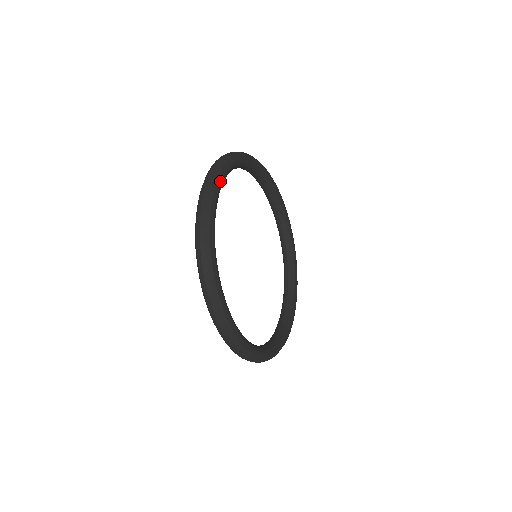
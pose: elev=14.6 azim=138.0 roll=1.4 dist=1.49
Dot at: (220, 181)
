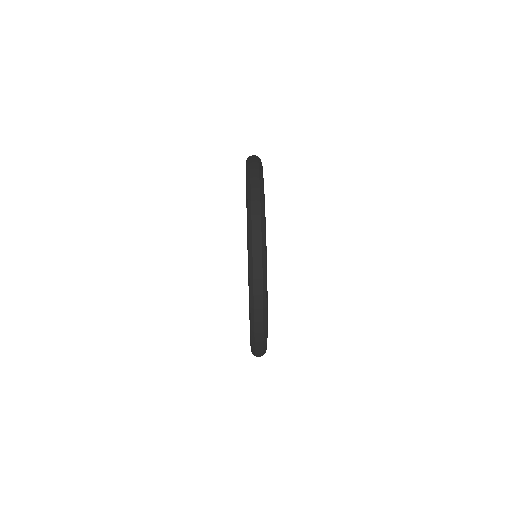
Dot at: occluded
